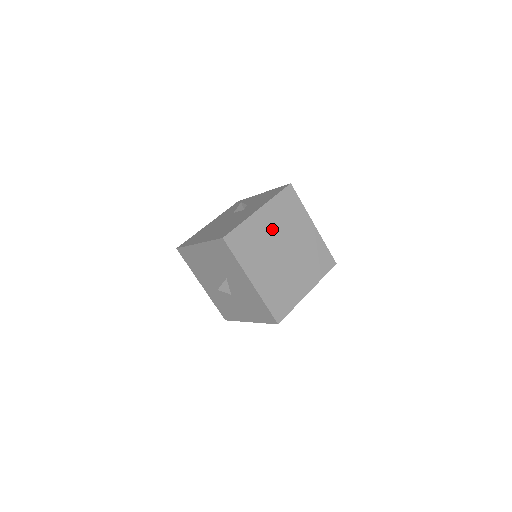
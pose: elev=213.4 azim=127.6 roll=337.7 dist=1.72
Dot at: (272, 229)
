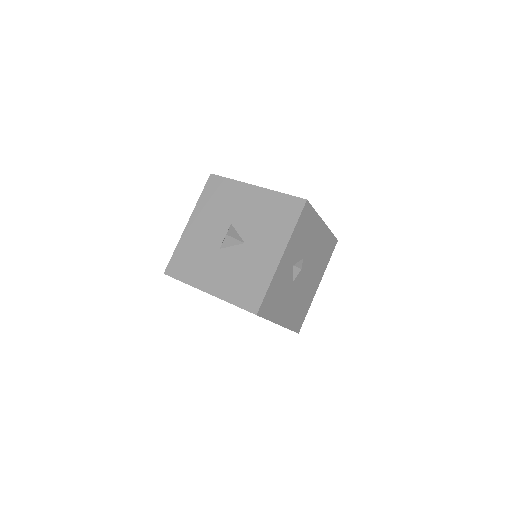
Dot at: occluded
